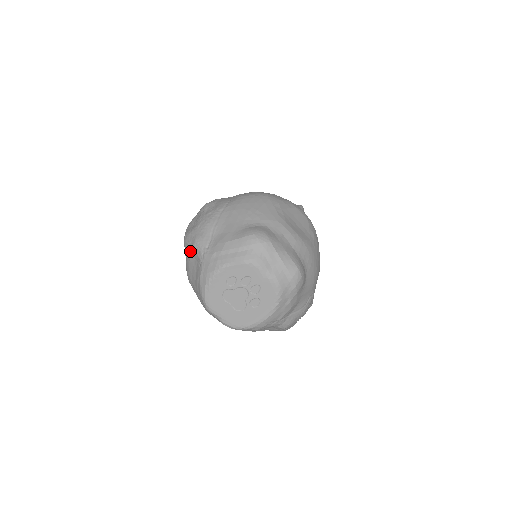
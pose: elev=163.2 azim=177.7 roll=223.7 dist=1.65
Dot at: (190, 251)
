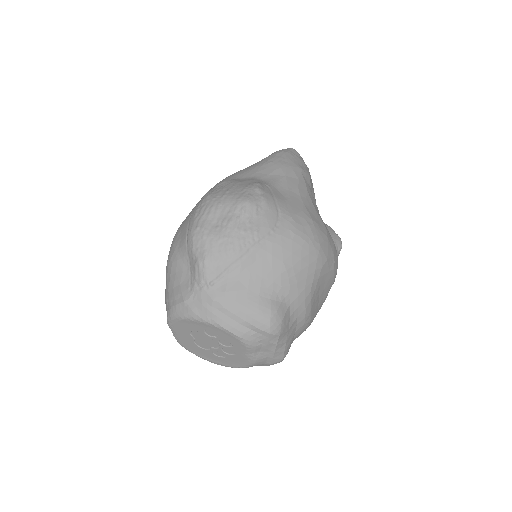
Dot at: (191, 255)
